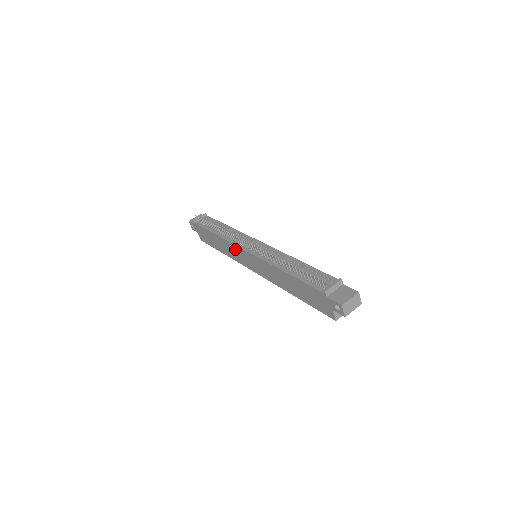
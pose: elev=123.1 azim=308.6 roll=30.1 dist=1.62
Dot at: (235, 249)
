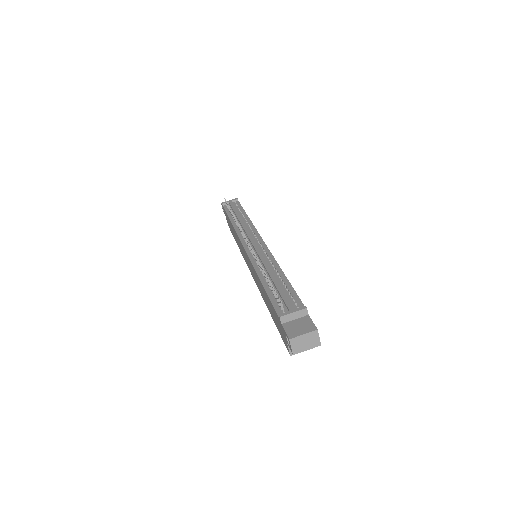
Dot at: (240, 243)
